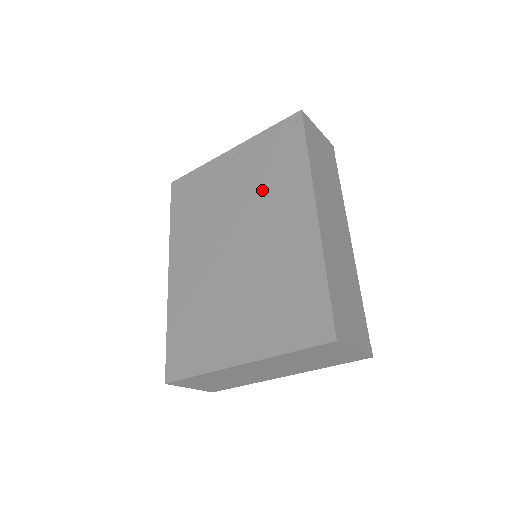
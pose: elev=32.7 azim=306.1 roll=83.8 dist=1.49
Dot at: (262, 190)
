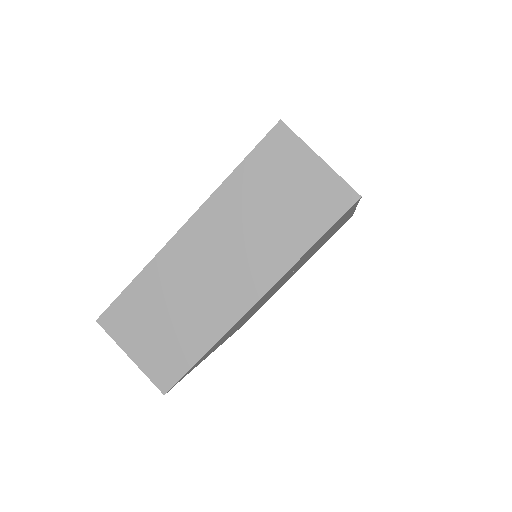
Dot at: occluded
